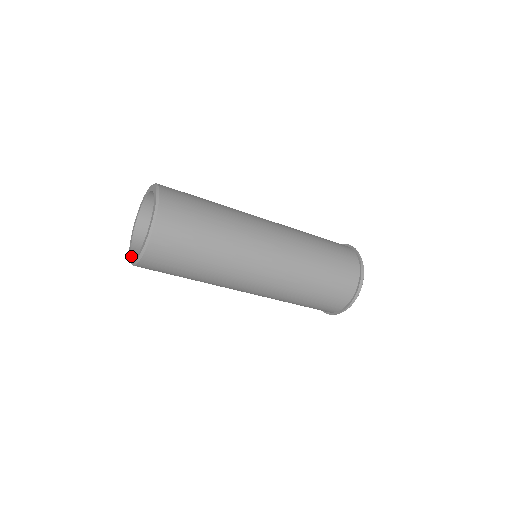
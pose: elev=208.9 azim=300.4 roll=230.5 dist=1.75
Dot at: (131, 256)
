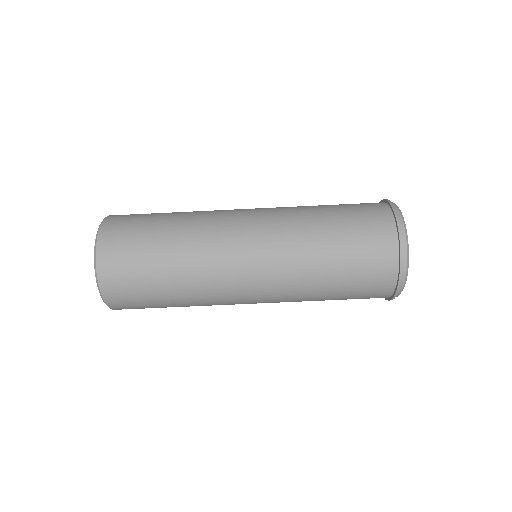
Dot at: occluded
